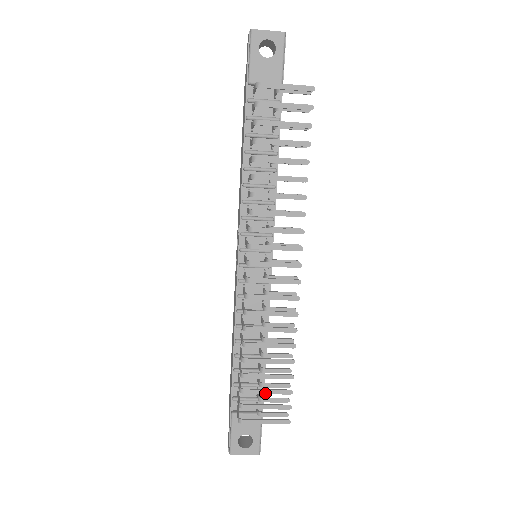
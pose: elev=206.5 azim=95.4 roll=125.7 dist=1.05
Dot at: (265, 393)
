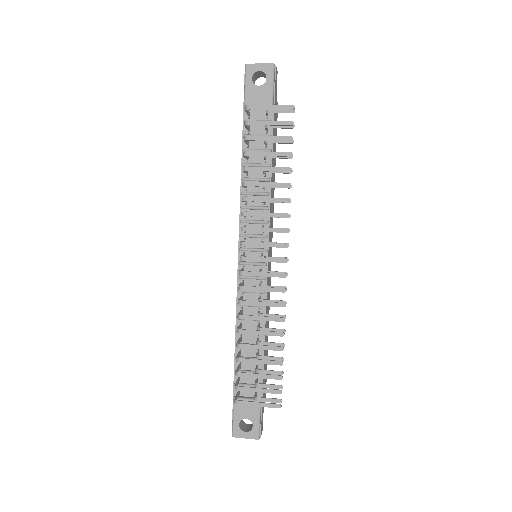
Dot at: (257, 377)
